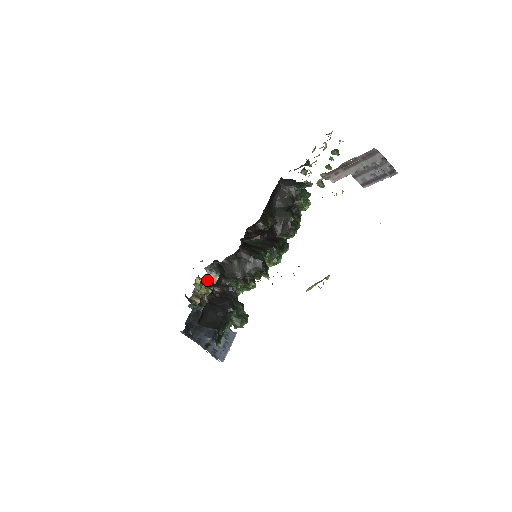
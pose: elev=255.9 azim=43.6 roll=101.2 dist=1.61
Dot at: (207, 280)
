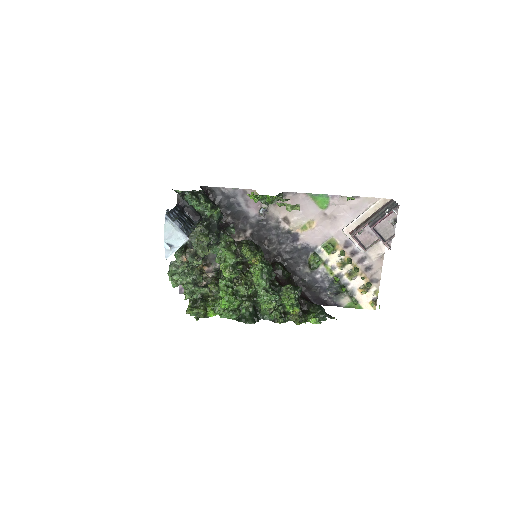
Dot at: (204, 270)
